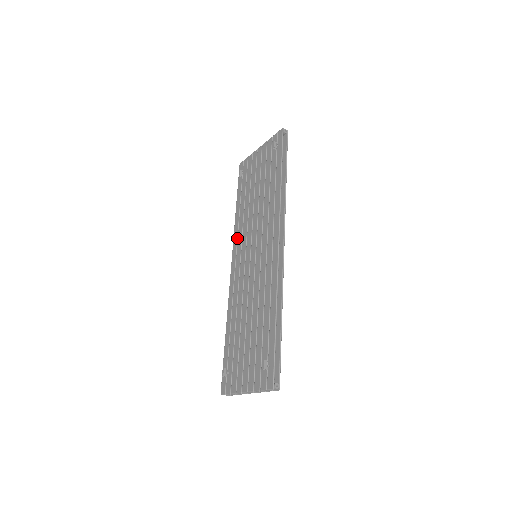
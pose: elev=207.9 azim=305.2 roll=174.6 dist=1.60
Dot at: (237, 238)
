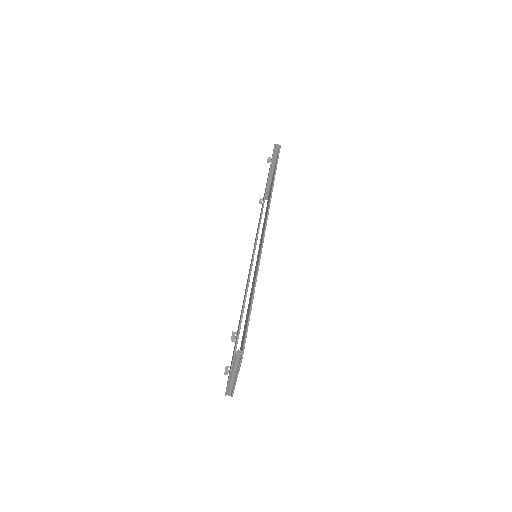
Dot at: occluded
